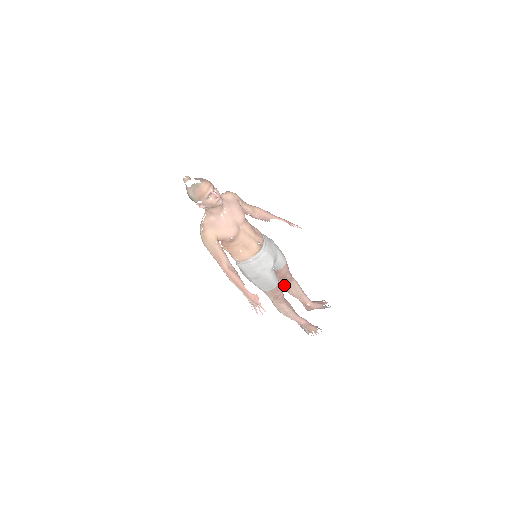
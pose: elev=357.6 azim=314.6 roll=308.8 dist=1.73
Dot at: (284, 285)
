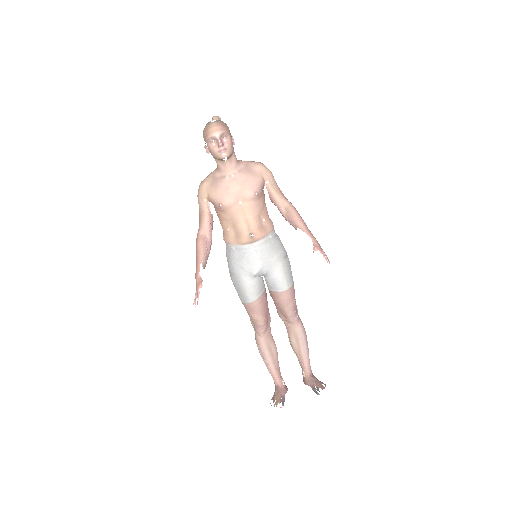
Dot at: (285, 323)
